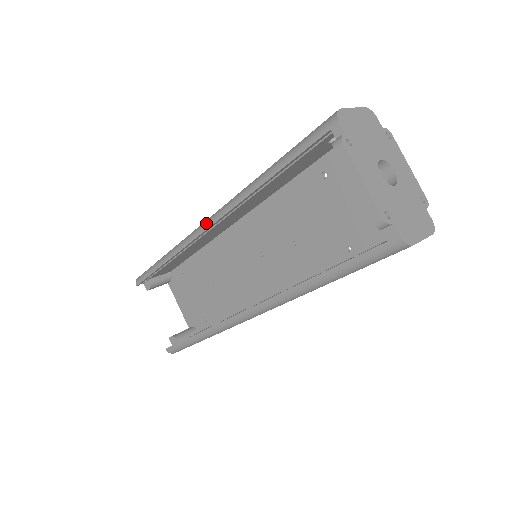
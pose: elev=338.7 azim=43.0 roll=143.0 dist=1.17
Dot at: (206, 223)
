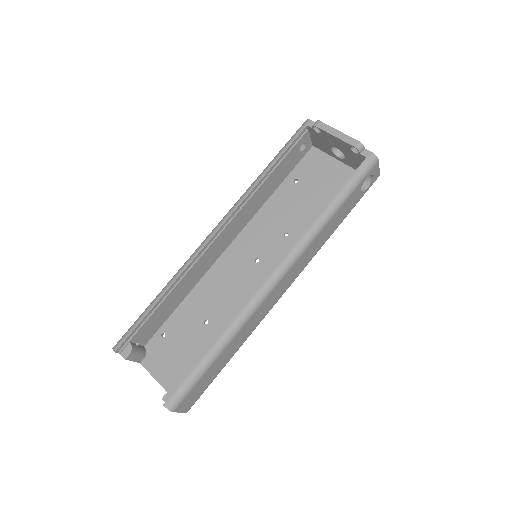
Dot at: (213, 230)
